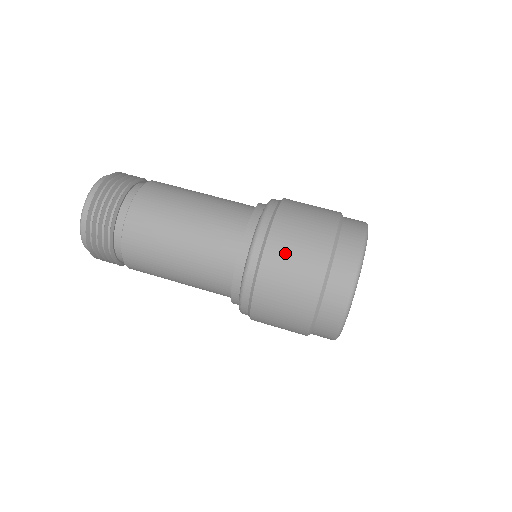
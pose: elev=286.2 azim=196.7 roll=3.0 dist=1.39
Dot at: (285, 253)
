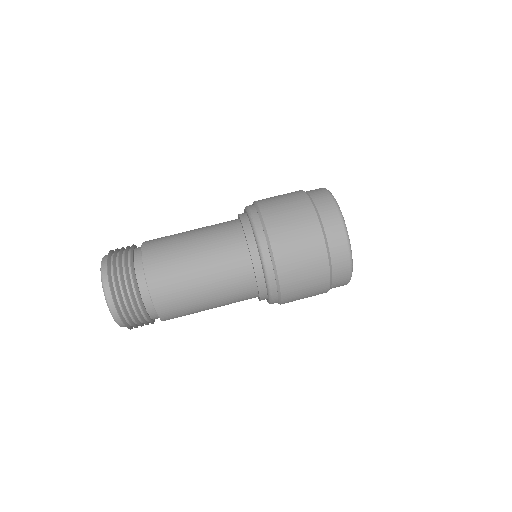
Dot at: (297, 291)
